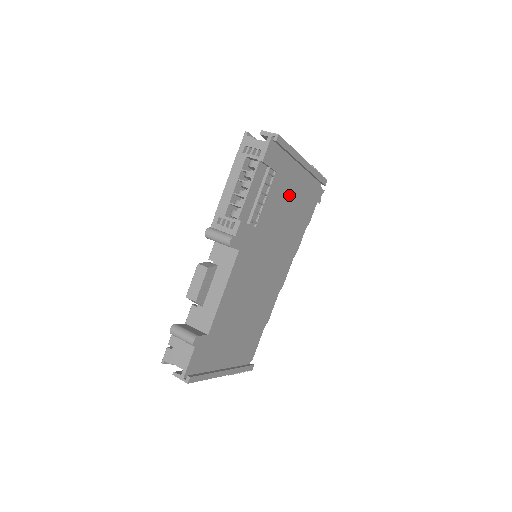
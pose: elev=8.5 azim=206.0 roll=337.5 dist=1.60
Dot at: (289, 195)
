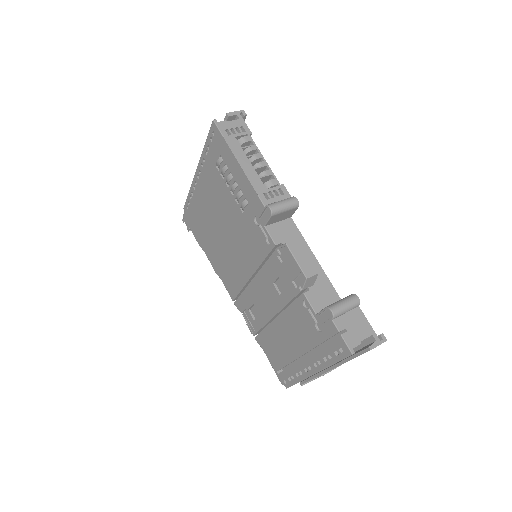
Dot at: occluded
